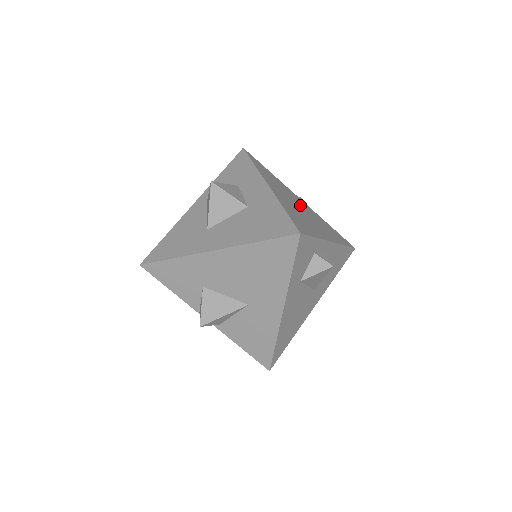
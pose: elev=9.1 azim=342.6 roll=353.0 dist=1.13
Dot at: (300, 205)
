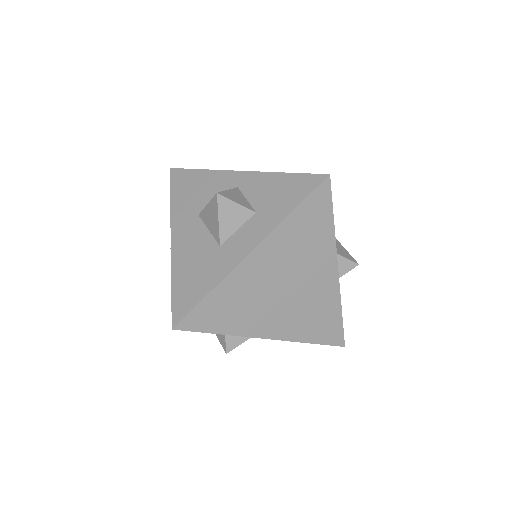
Dot at: (301, 282)
